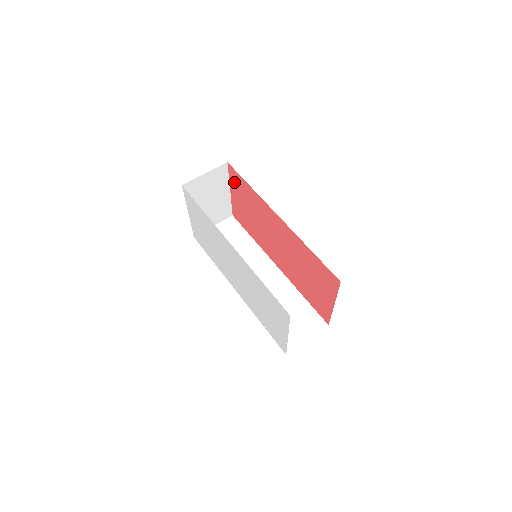
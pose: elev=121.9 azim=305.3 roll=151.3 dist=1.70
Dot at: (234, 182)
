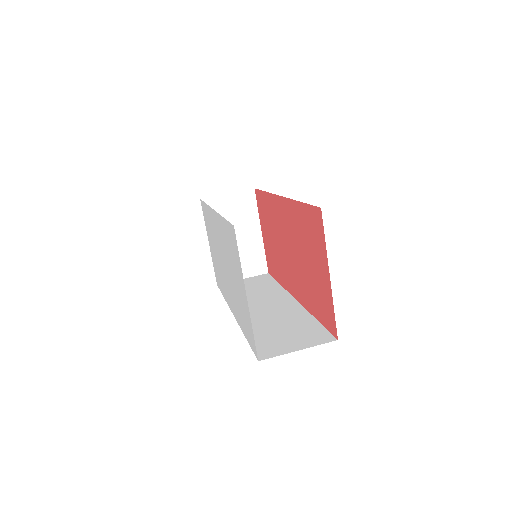
Dot at: (260, 210)
